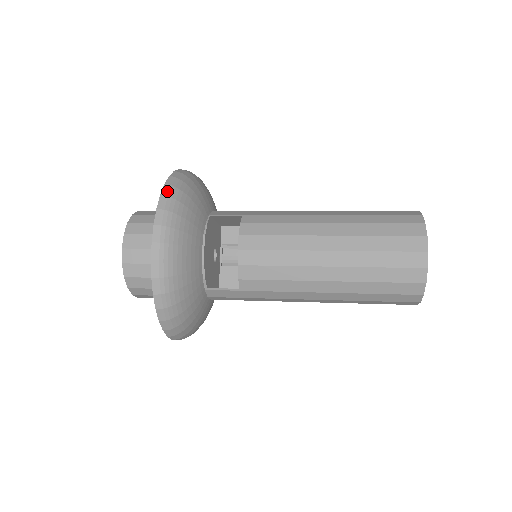
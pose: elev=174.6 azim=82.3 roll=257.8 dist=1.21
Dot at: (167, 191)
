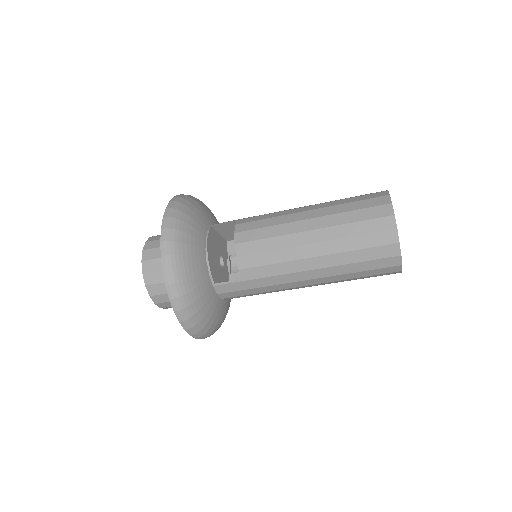
Dot at: (171, 205)
